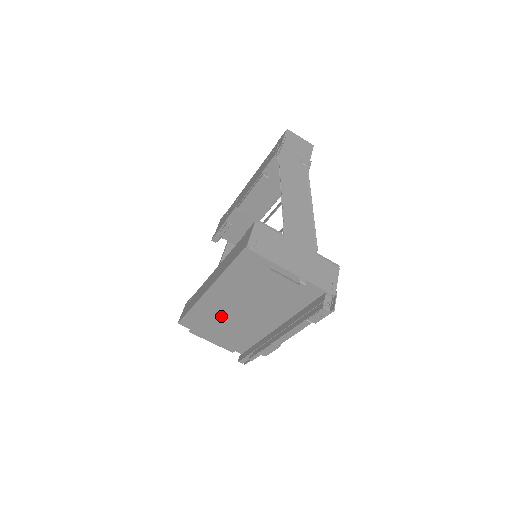
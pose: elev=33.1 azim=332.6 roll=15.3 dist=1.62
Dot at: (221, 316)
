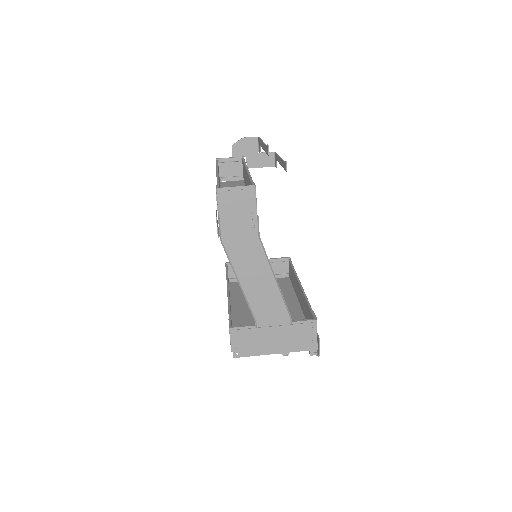
Dot at: occluded
